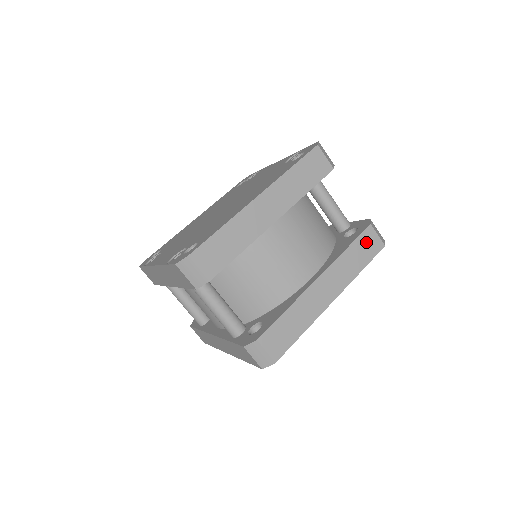
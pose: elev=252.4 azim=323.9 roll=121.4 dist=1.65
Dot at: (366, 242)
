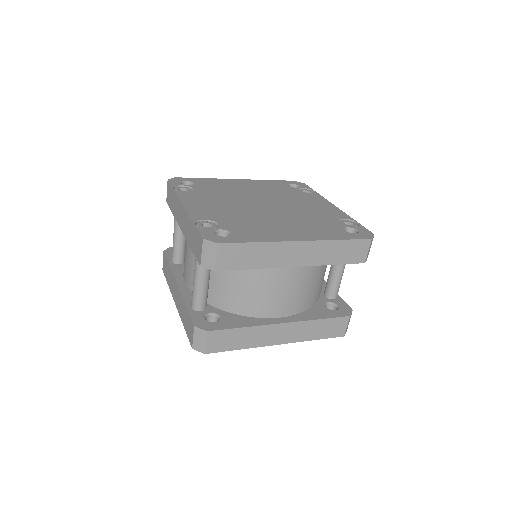
Dot at: (335, 325)
